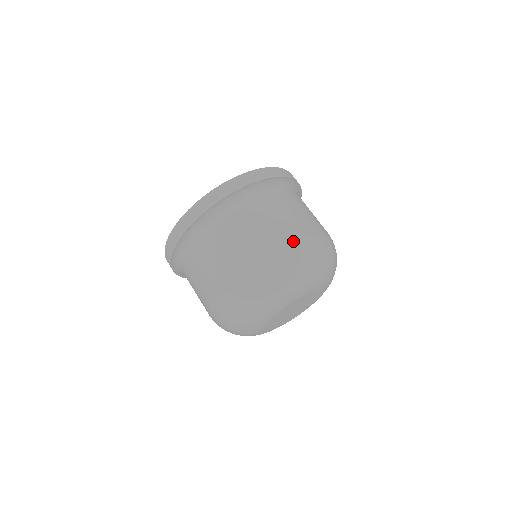
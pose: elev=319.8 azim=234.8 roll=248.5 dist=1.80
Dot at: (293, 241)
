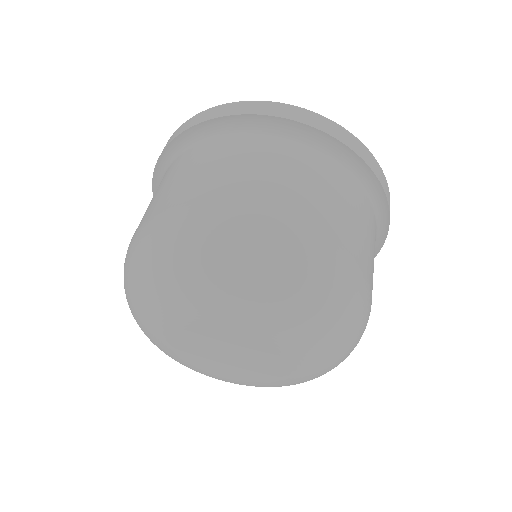
Dot at: (193, 209)
